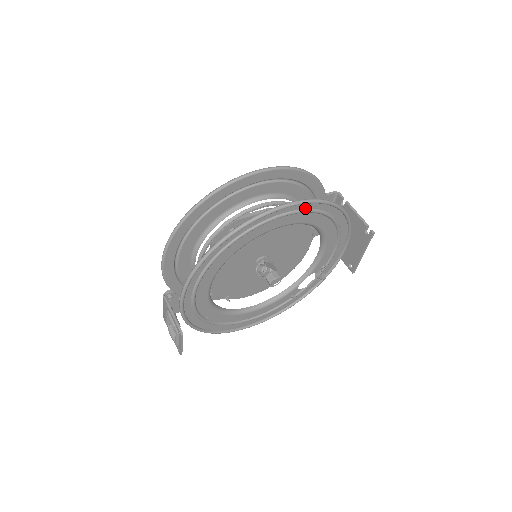
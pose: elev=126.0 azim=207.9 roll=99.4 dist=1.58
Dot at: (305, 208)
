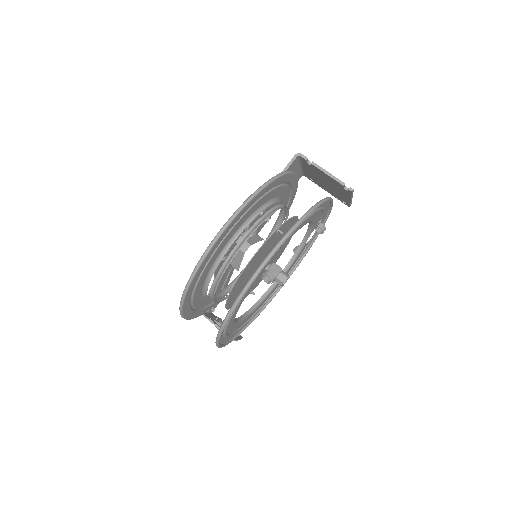
Dot at: occluded
